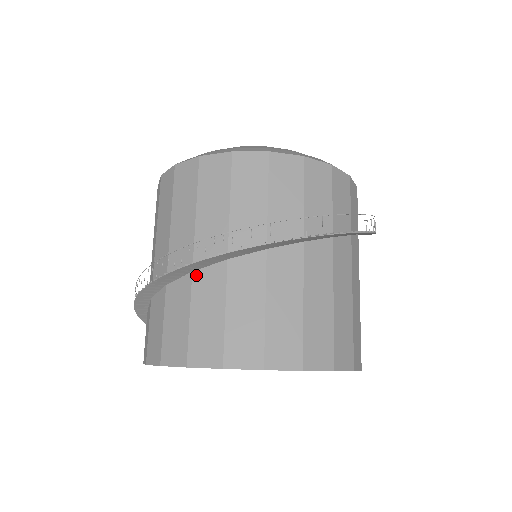
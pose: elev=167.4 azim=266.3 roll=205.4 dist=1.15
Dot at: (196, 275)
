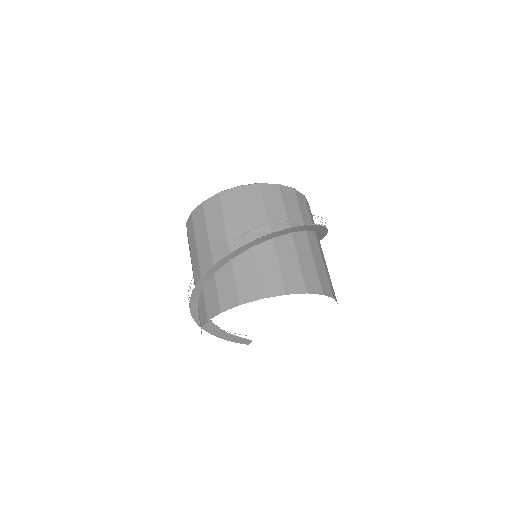
Dot at: (255, 249)
